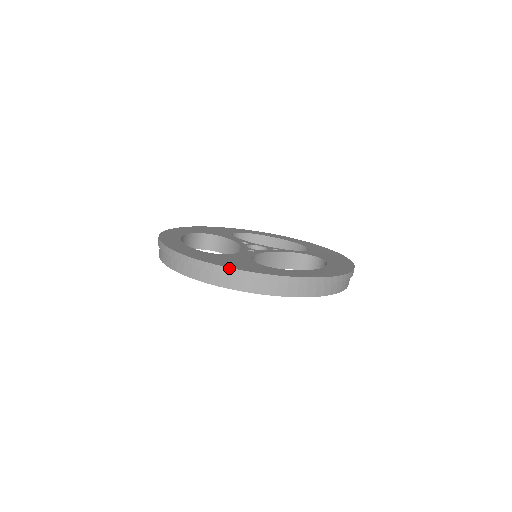
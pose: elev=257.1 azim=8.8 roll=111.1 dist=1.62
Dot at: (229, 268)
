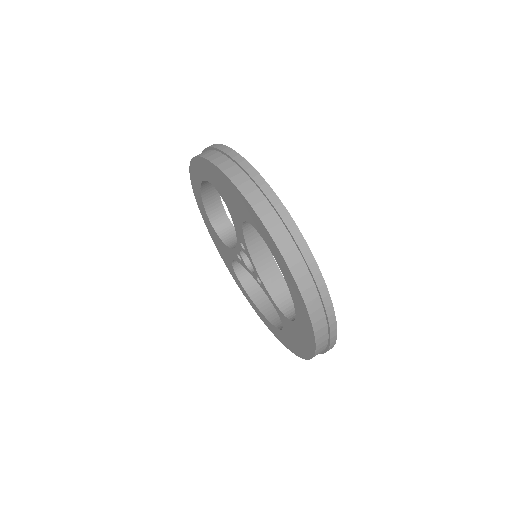
Dot at: (249, 163)
